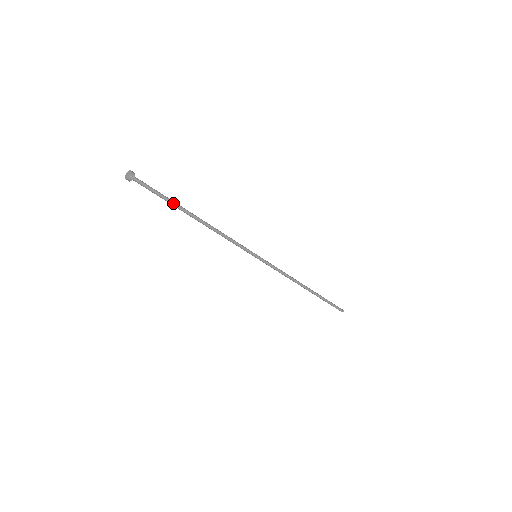
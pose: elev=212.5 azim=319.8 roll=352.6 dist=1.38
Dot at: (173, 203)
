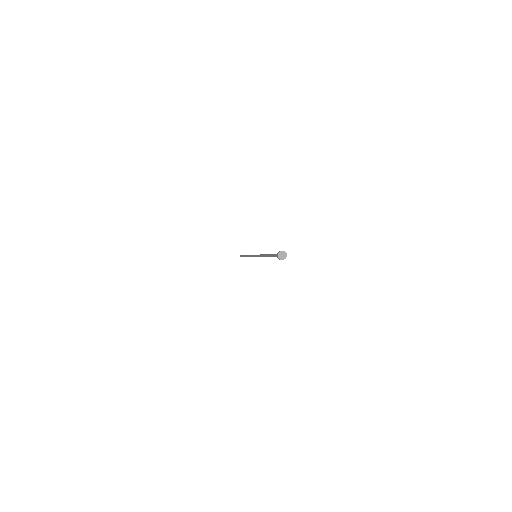
Dot at: occluded
